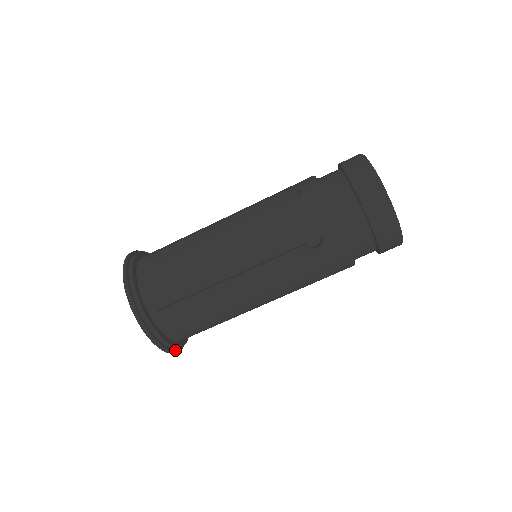
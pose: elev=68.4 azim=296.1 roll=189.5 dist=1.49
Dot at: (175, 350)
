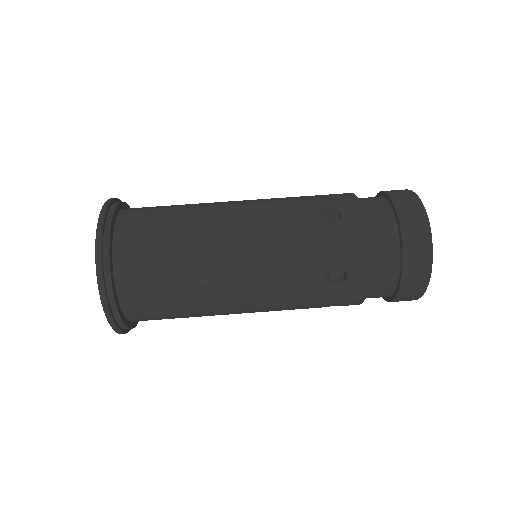
Dot at: (128, 330)
